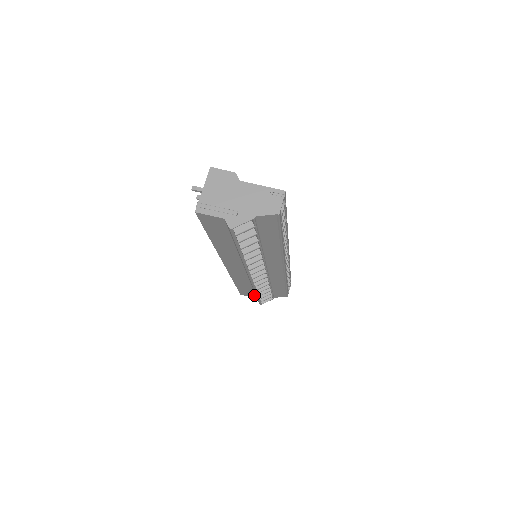
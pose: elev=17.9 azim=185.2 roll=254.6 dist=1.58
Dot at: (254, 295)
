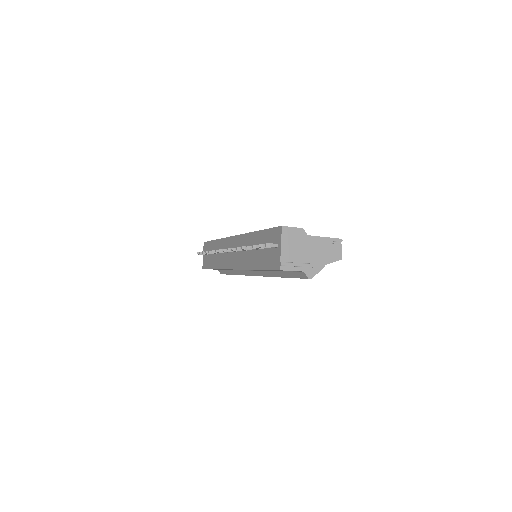
Dot at: occluded
